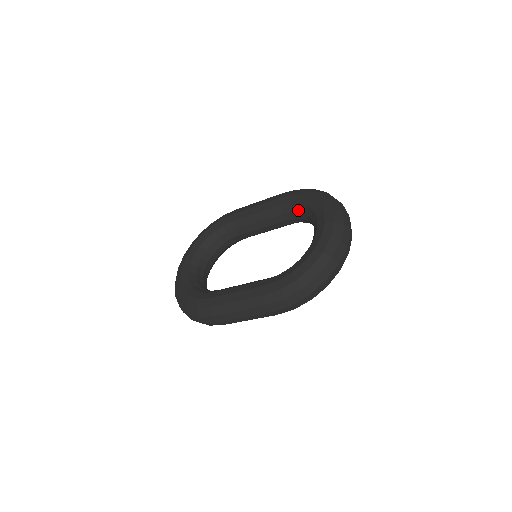
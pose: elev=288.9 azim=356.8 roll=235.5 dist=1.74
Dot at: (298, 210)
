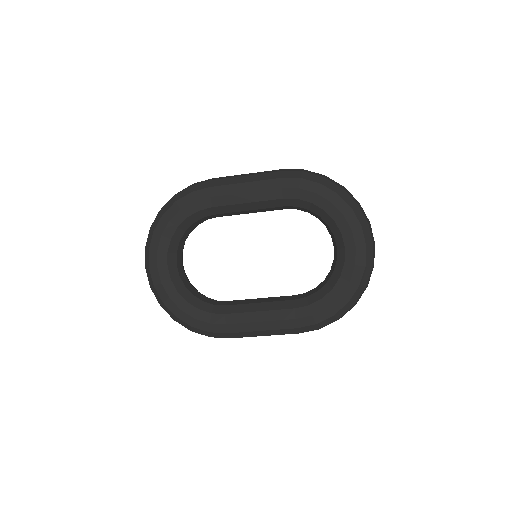
Dot at: (308, 208)
